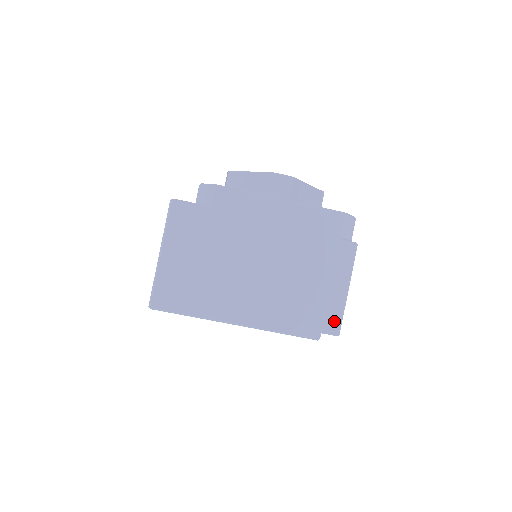
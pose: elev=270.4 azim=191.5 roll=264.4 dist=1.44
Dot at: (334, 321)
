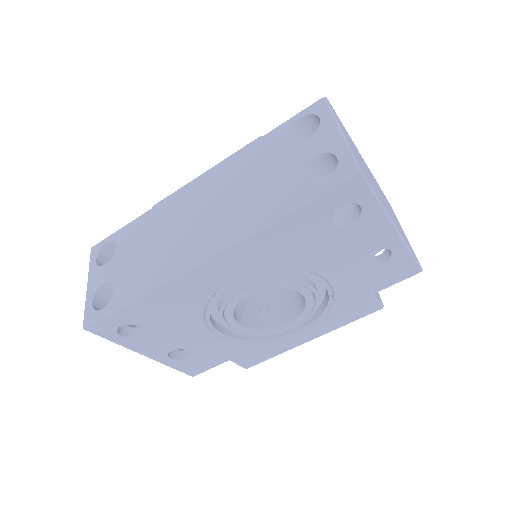
Dot at: (377, 293)
